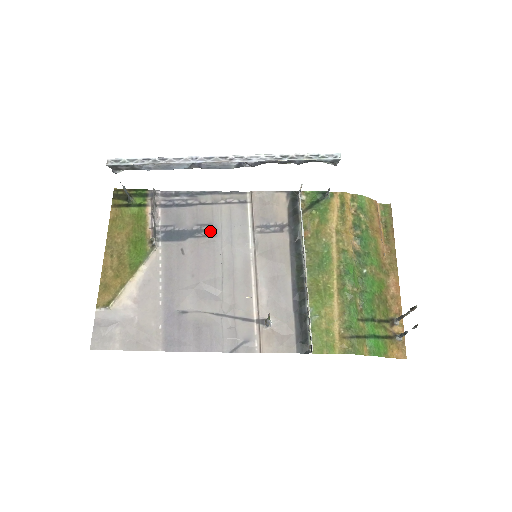
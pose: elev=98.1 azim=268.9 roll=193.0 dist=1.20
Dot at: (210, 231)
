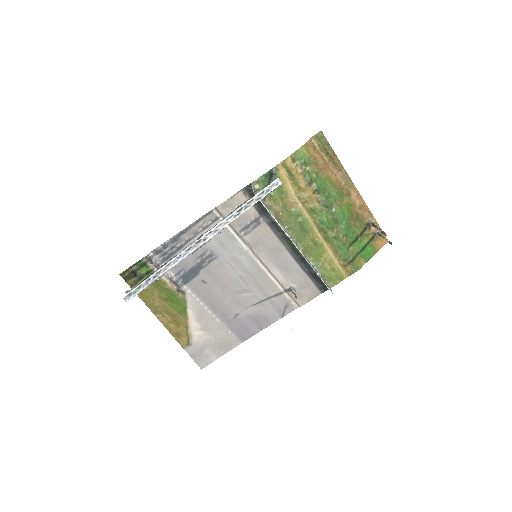
Dot at: (210, 256)
